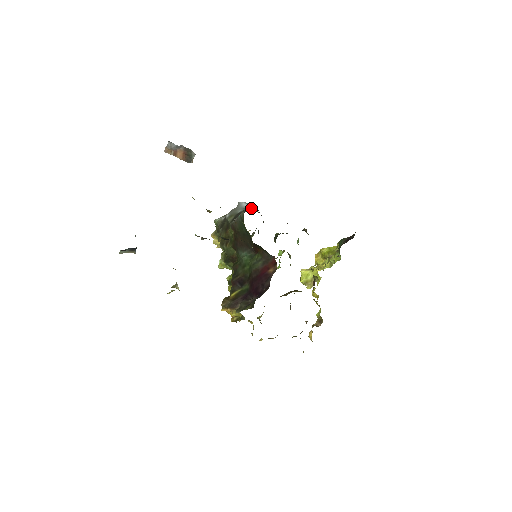
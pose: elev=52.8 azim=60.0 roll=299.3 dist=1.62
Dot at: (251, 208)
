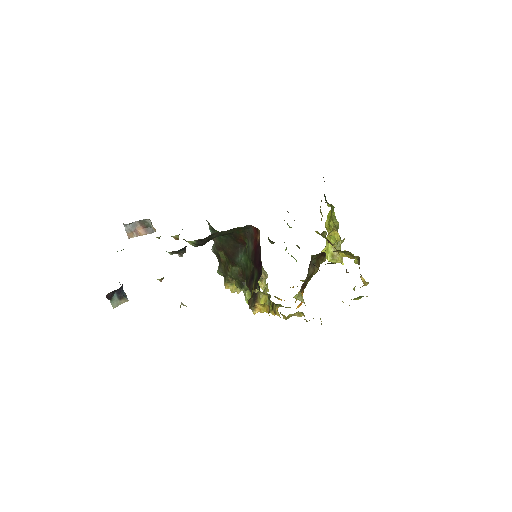
Dot at: occluded
